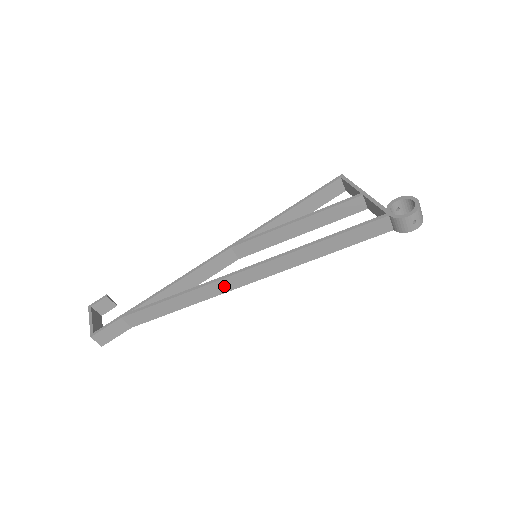
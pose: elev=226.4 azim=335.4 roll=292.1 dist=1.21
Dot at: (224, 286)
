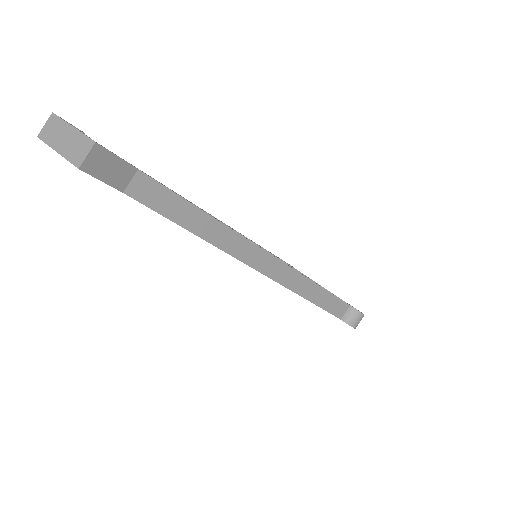
Dot at: (244, 251)
